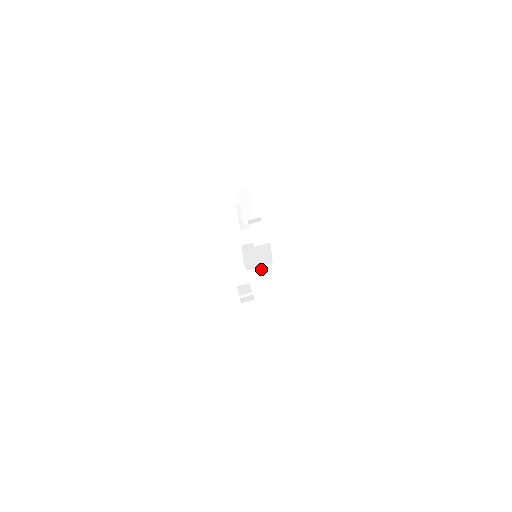
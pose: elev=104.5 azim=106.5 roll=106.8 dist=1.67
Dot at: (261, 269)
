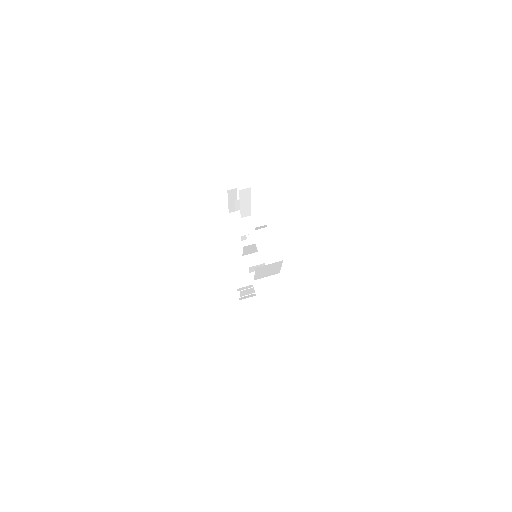
Dot at: occluded
